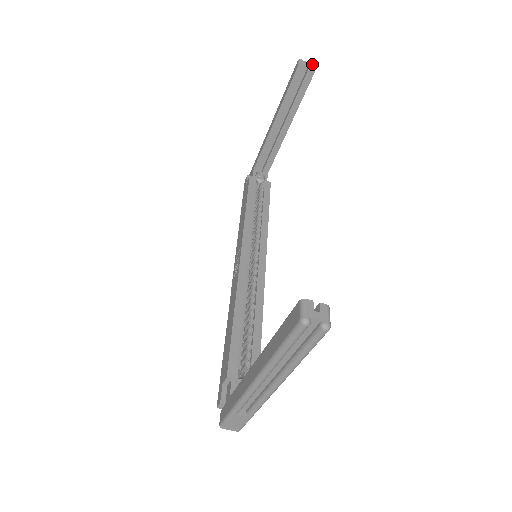
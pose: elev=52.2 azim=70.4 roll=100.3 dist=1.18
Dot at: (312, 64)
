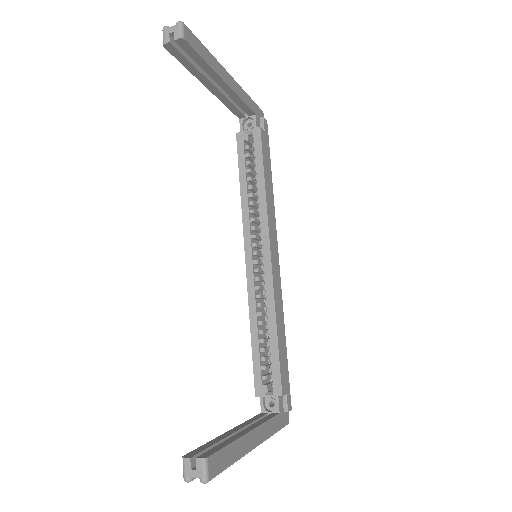
Dot at: (177, 25)
